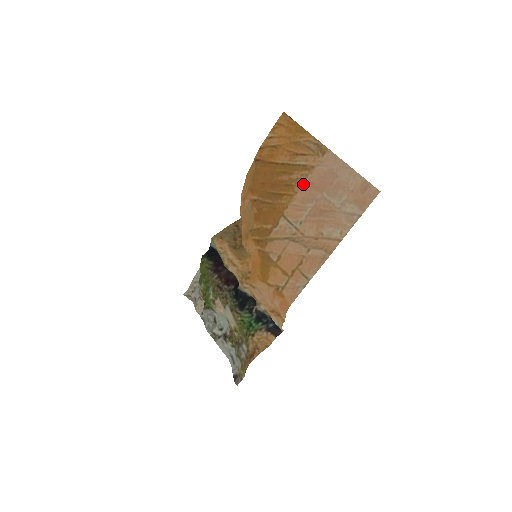
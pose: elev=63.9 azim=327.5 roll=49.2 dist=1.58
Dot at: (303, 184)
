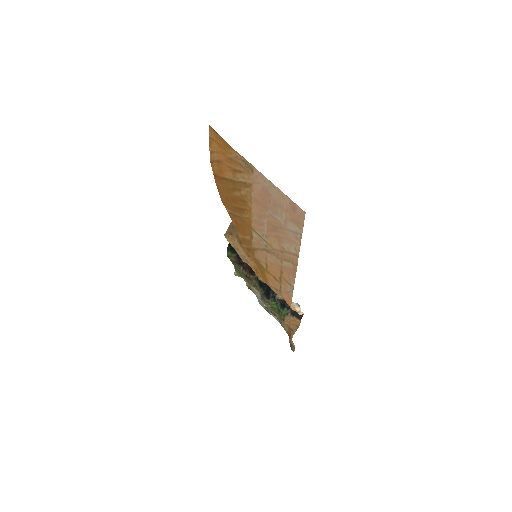
Dot at: (252, 201)
